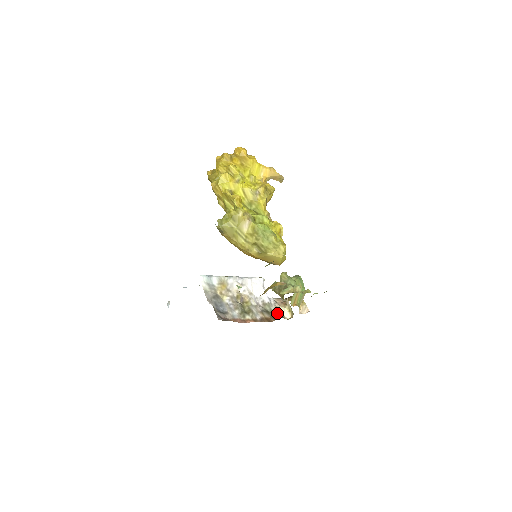
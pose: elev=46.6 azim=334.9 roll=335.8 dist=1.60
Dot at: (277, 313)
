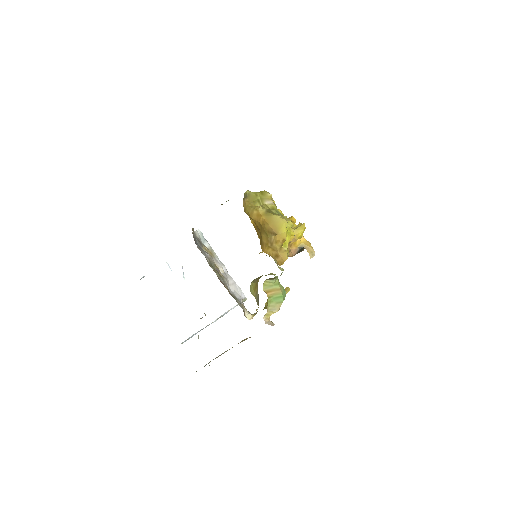
Dot at: (240, 306)
